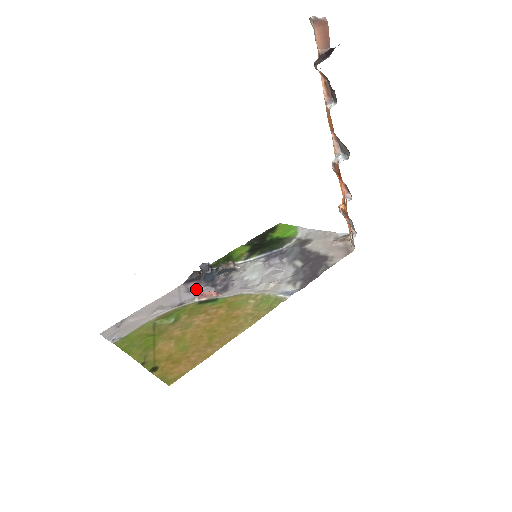
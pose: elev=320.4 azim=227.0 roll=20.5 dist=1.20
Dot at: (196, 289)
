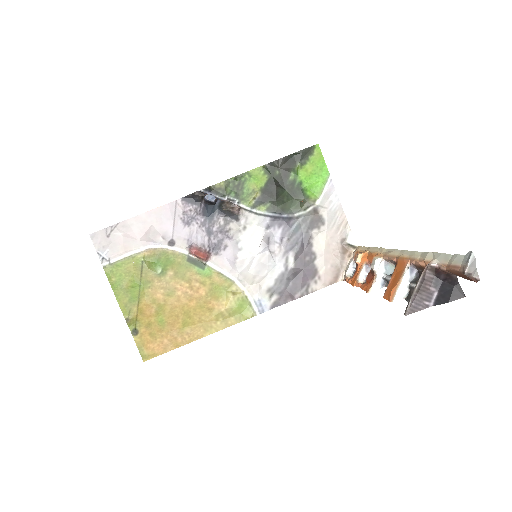
Dot at: (192, 224)
